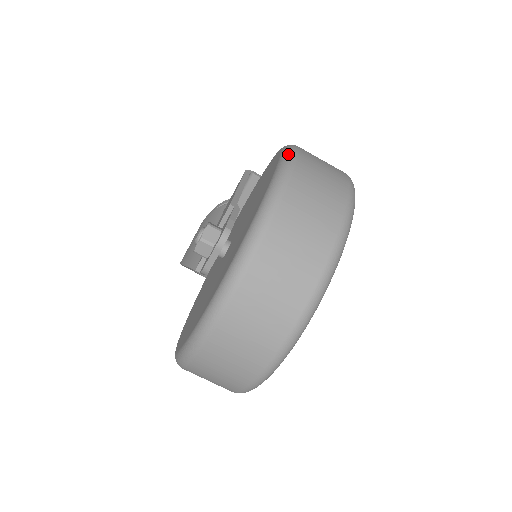
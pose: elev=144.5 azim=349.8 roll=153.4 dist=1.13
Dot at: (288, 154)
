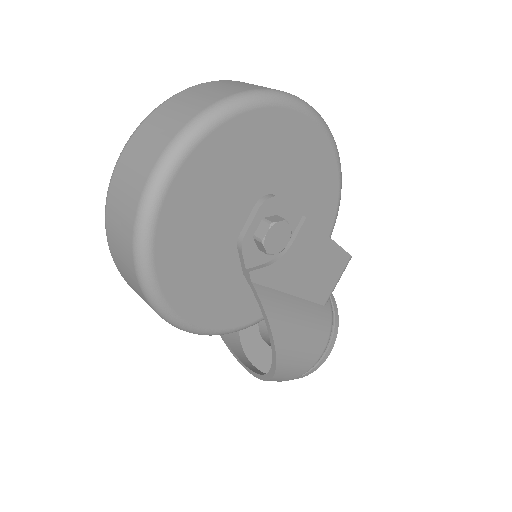
Dot at: occluded
